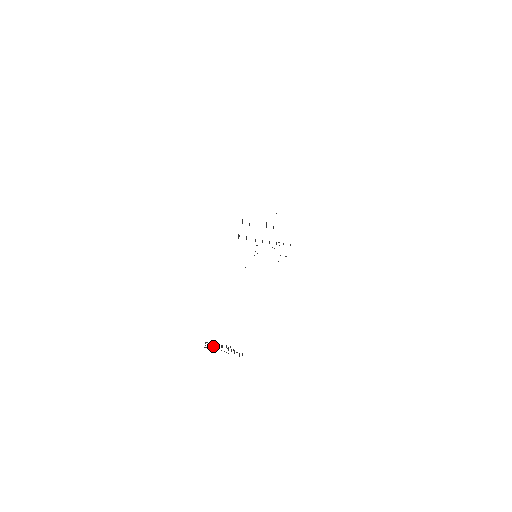
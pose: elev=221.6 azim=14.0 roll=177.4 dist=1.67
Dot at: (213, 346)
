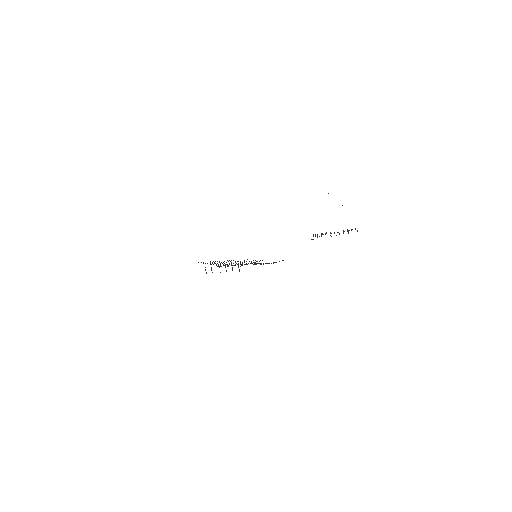
Dot at: occluded
